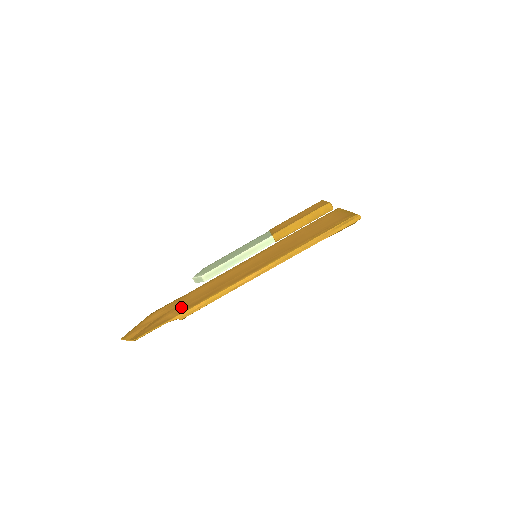
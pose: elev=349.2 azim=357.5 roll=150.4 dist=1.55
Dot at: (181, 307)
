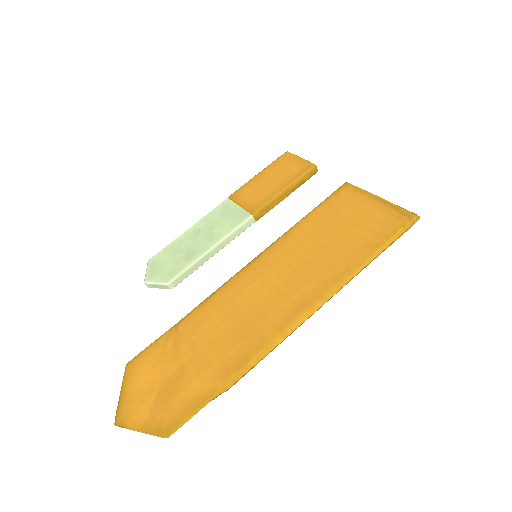
Dot at: (210, 367)
